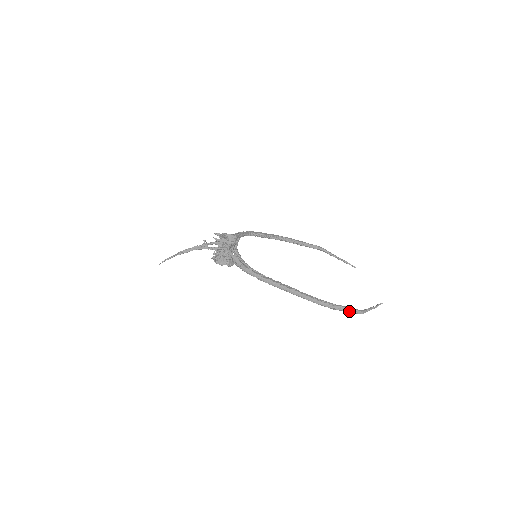
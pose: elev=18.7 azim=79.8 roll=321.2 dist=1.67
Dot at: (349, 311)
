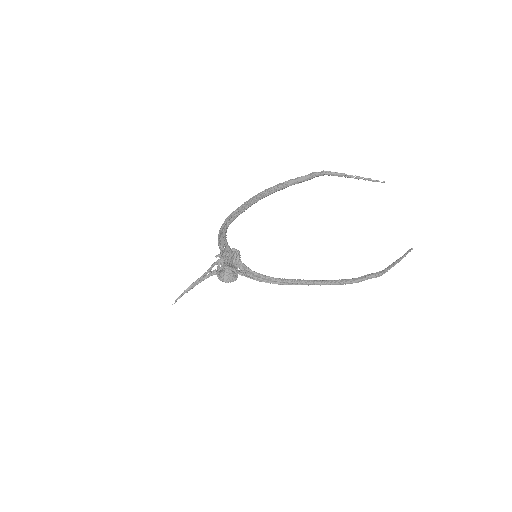
Dot at: (306, 175)
